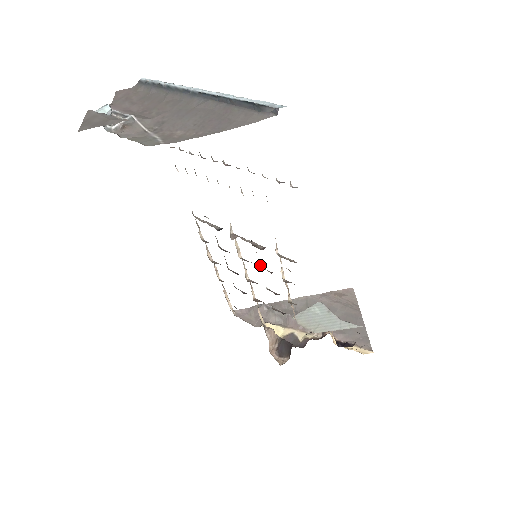
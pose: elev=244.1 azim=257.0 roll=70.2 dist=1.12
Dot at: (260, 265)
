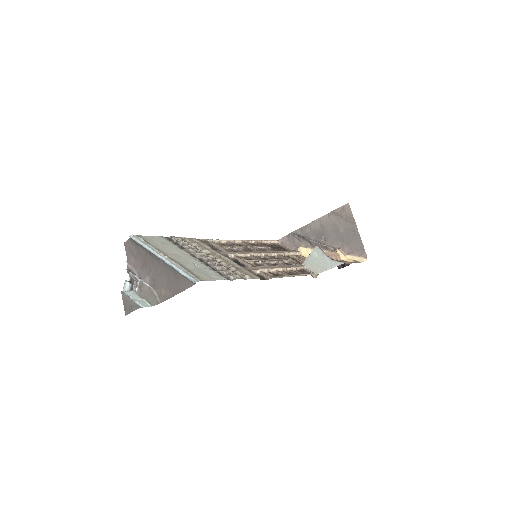
Dot at: (260, 262)
